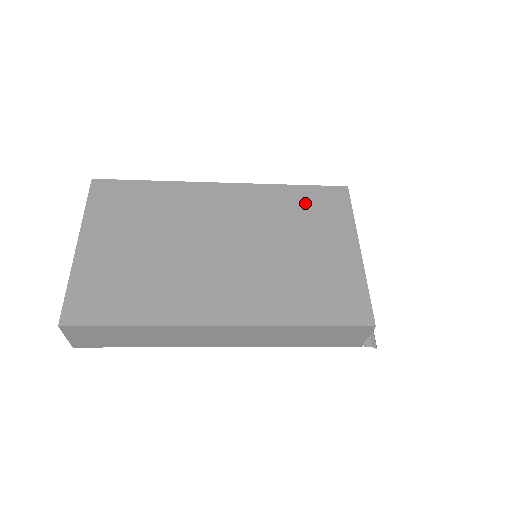
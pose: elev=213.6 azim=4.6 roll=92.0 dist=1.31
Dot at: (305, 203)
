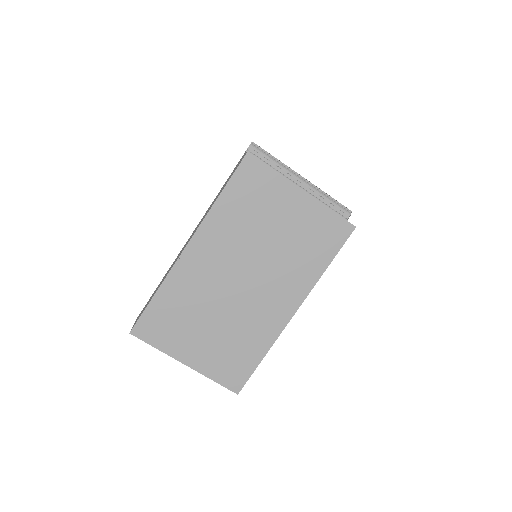
Dot at: (242, 199)
